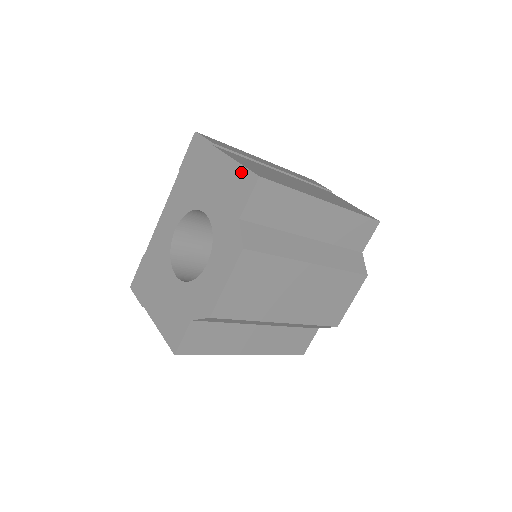
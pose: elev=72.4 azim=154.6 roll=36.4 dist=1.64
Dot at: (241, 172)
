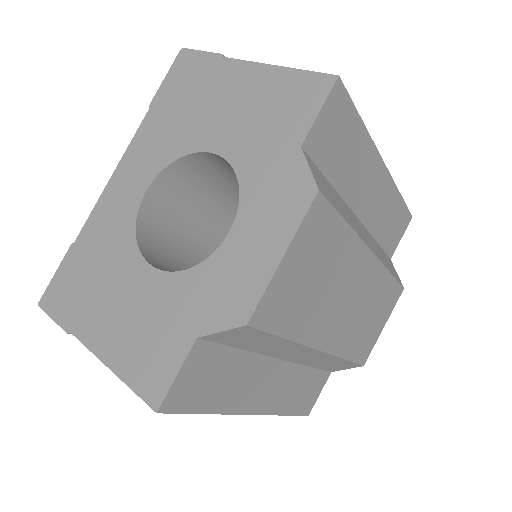
Dot at: (294, 78)
